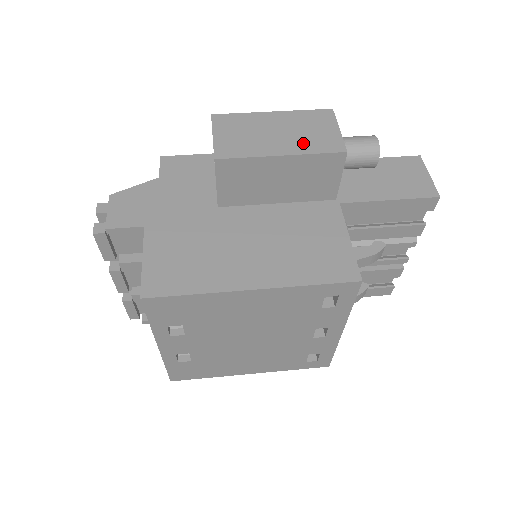
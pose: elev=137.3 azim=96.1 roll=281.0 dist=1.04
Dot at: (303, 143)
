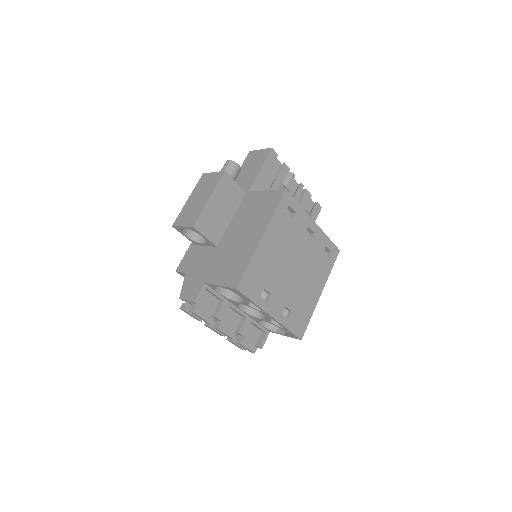
Dot at: (210, 188)
